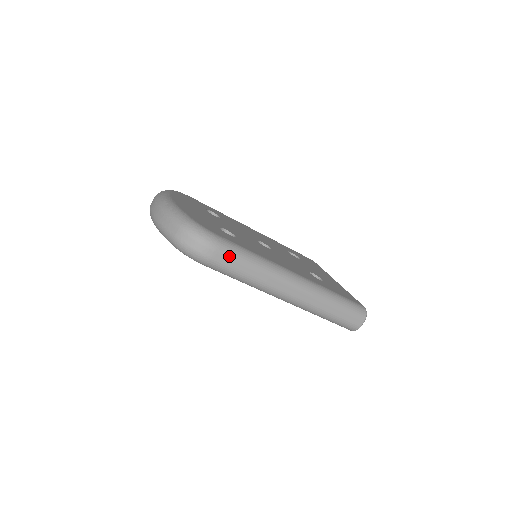
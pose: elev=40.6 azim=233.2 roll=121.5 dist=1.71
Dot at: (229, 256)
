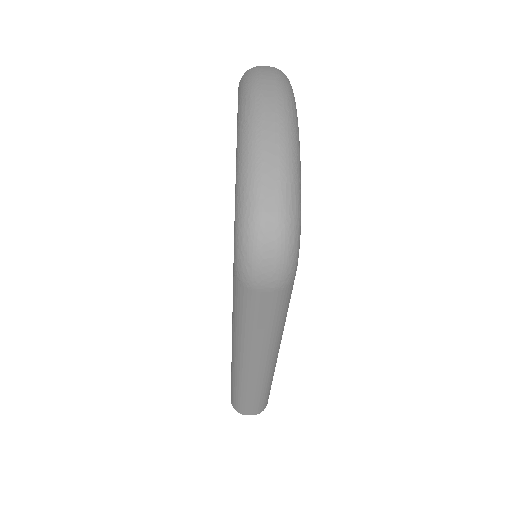
Dot at: (274, 304)
